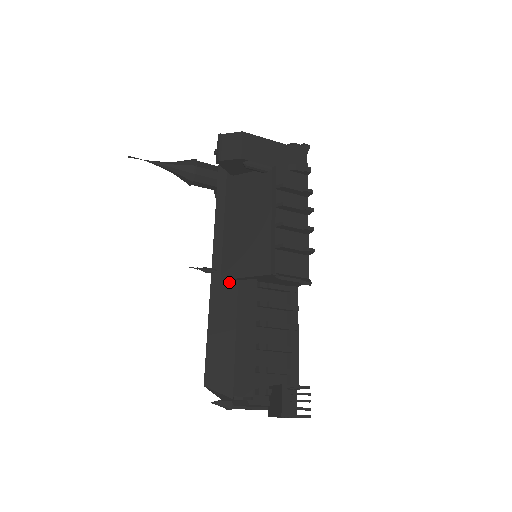
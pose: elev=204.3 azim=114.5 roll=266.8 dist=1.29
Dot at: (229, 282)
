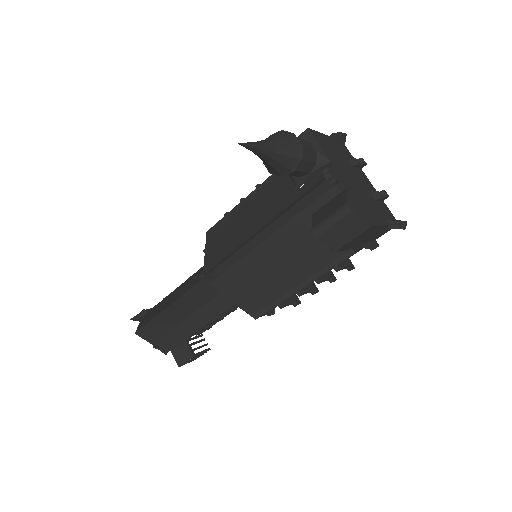
Dot at: (214, 289)
